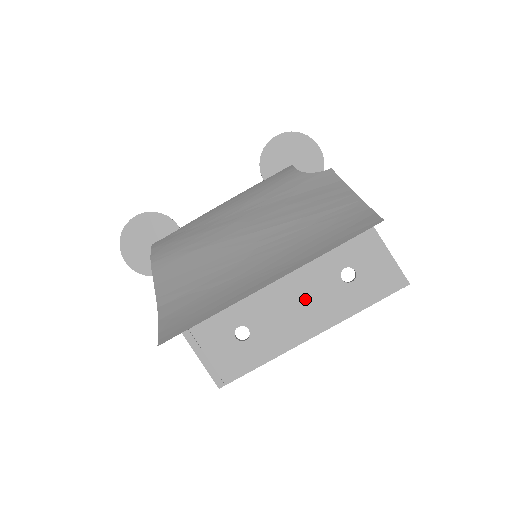
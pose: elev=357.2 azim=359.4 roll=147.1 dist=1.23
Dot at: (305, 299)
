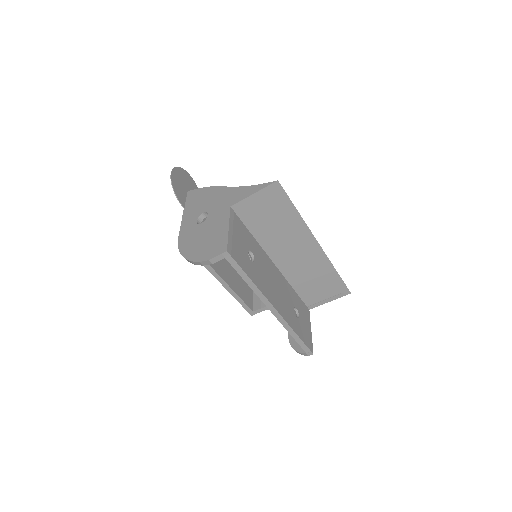
Dot at: (279, 291)
